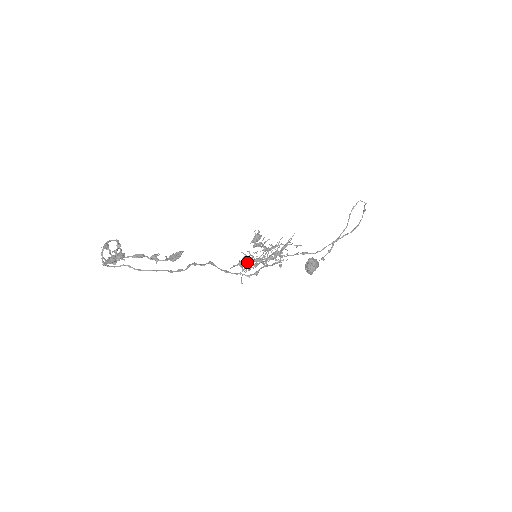
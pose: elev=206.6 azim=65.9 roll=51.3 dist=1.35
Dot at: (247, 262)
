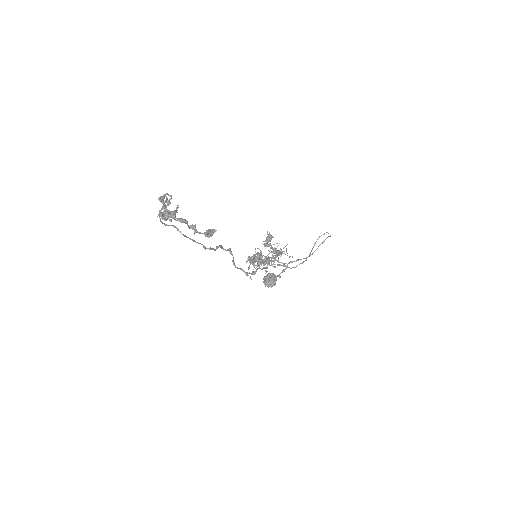
Dot at: occluded
